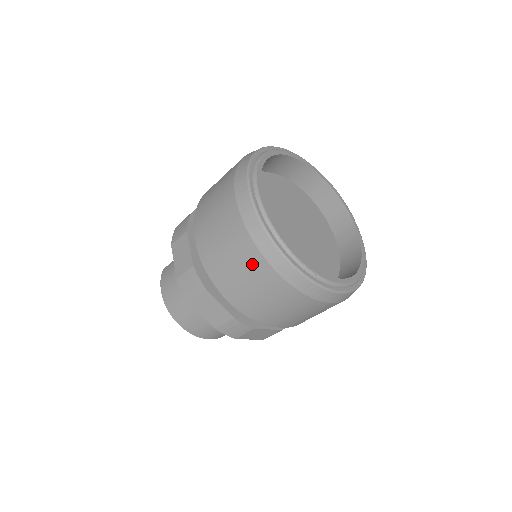
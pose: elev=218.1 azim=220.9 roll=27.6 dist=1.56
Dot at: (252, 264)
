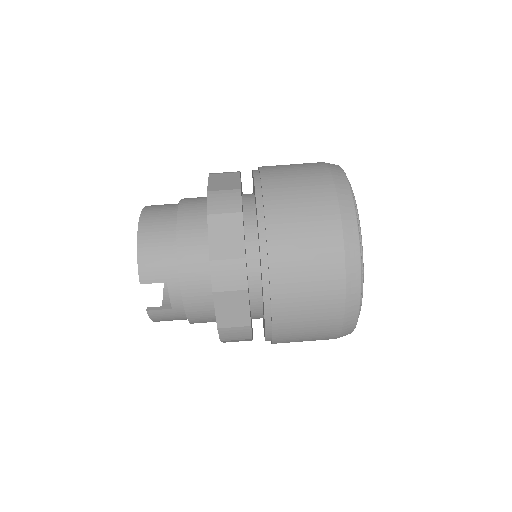
Dot at: (310, 165)
